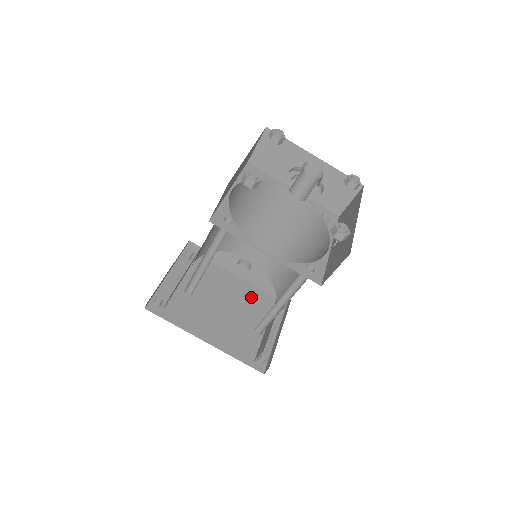
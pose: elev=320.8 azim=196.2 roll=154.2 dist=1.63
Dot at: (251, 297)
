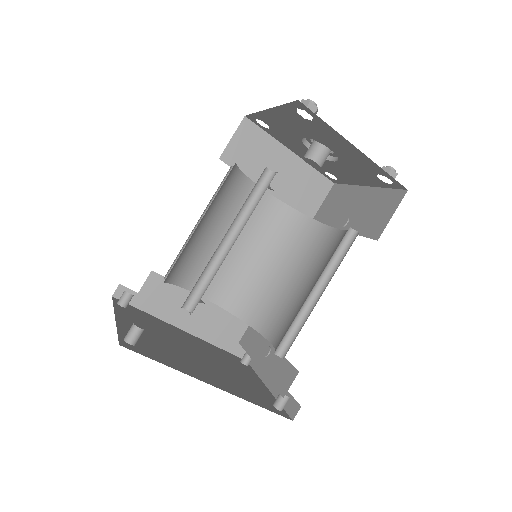
Dot at: (213, 351)
